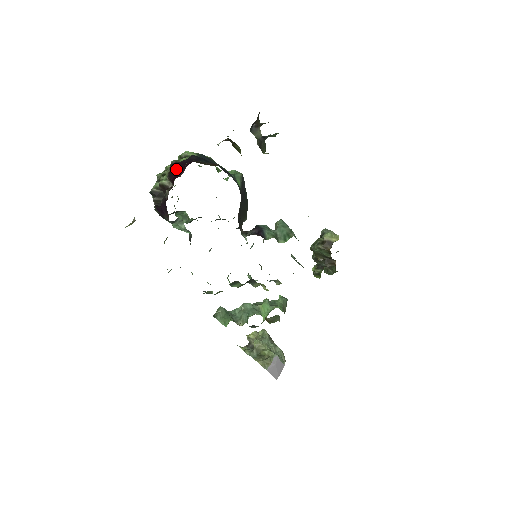
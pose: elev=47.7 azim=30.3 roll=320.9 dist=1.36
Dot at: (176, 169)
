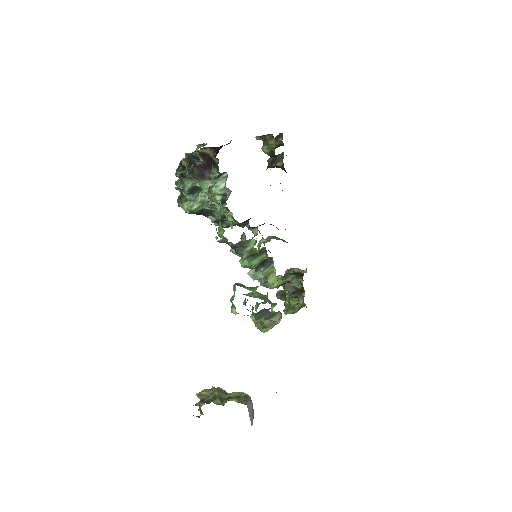
Dot at: occluded
